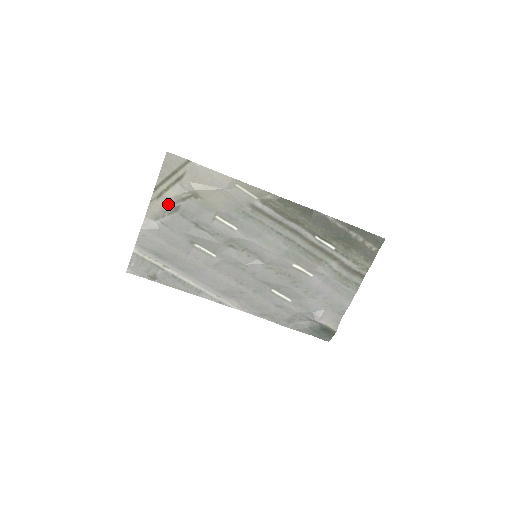
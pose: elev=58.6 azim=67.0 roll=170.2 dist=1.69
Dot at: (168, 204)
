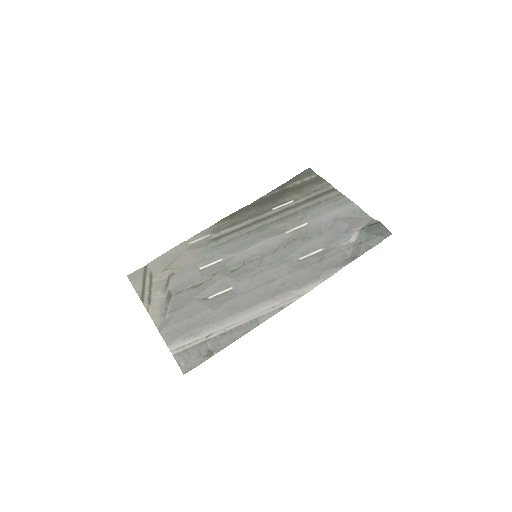
Dot at: (161, 299)
